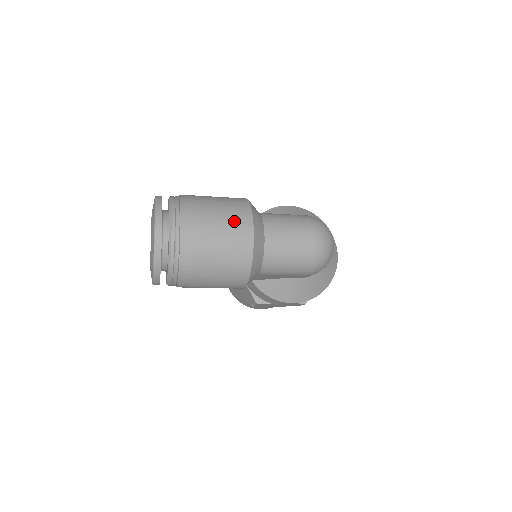
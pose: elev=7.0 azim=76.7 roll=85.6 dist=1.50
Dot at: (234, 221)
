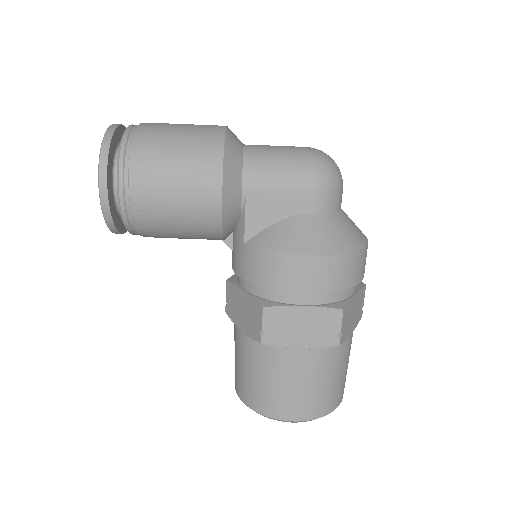
Dot at: occluded
